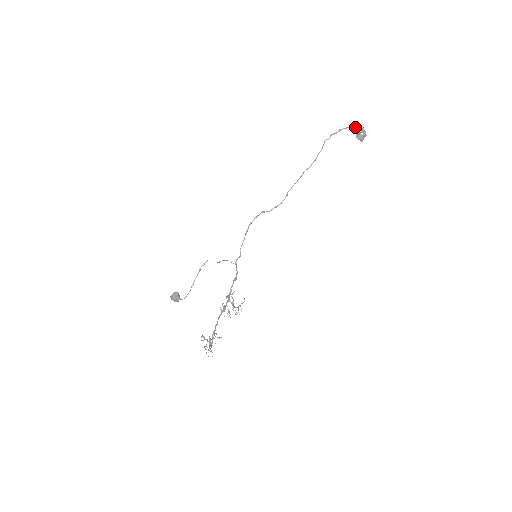
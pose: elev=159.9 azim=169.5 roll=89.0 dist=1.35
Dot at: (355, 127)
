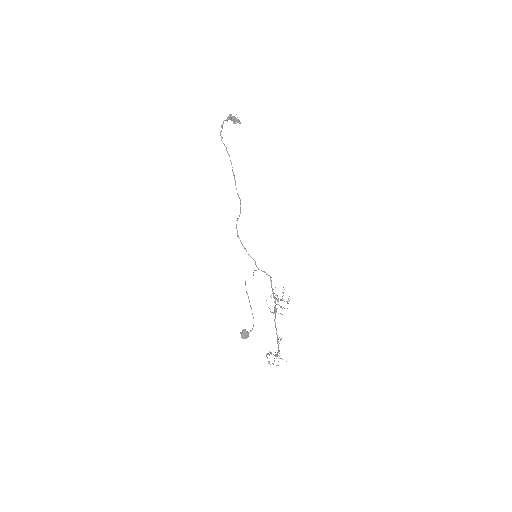
Dot at: (228, 117)
